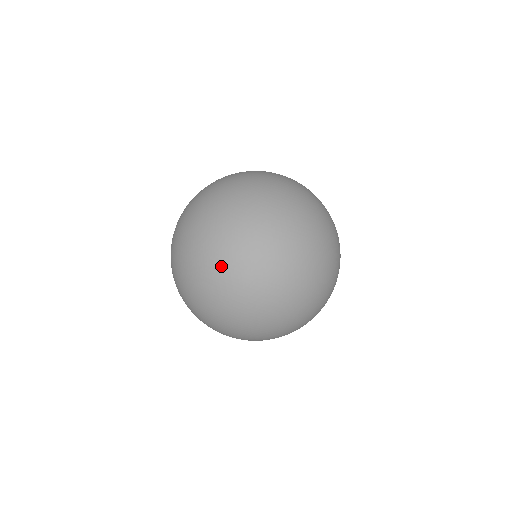
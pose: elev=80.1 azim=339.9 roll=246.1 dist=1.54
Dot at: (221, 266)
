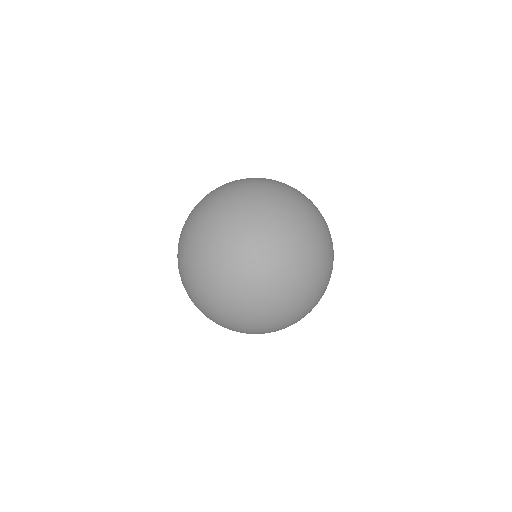
Dot at: (227, 220)
